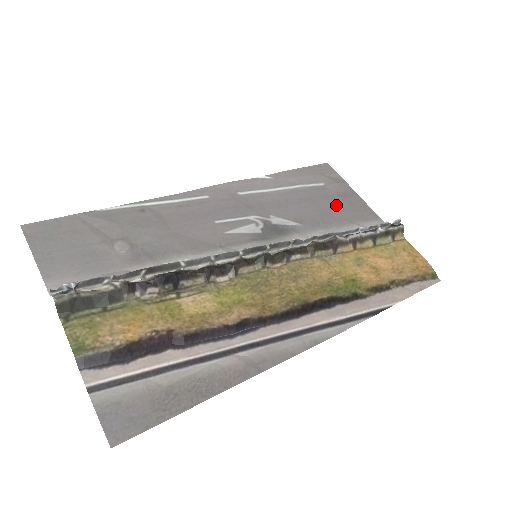
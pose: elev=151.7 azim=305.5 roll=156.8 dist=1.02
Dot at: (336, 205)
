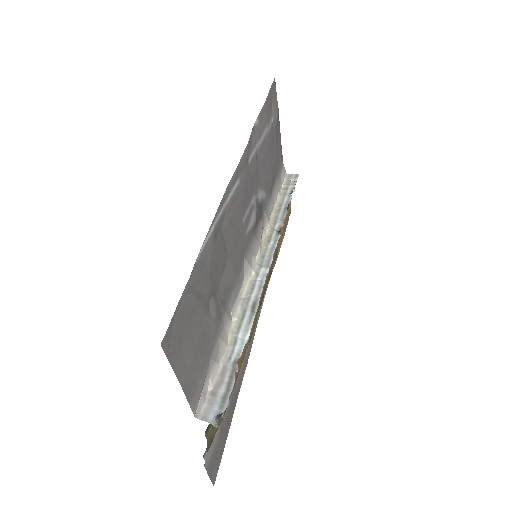
Dot at: (275, 153)
